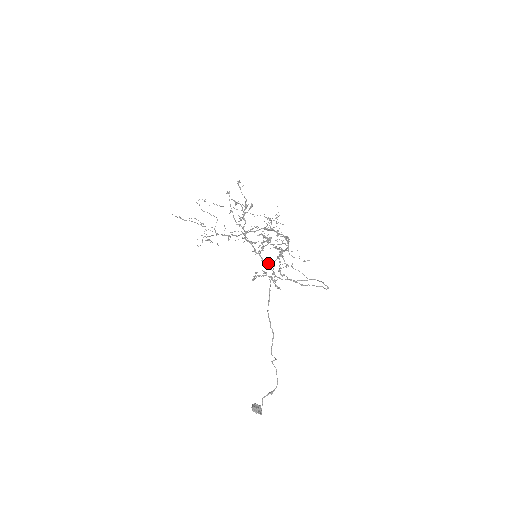
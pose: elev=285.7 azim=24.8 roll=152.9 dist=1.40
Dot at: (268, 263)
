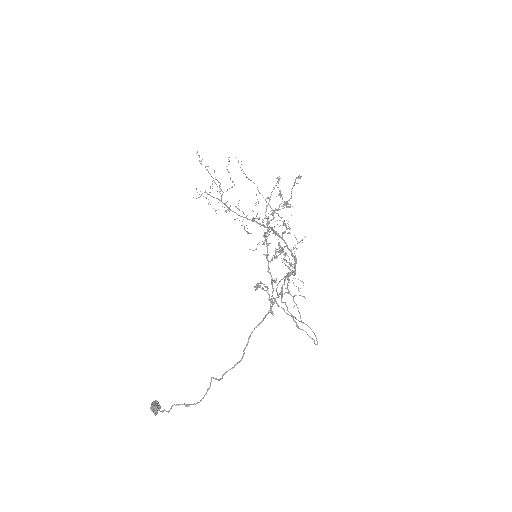
Dot at: occluded
